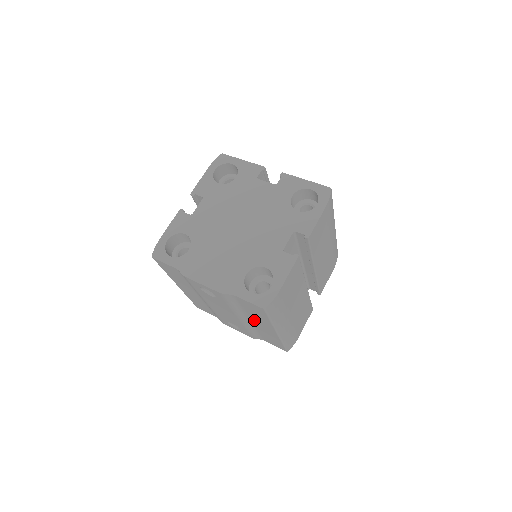
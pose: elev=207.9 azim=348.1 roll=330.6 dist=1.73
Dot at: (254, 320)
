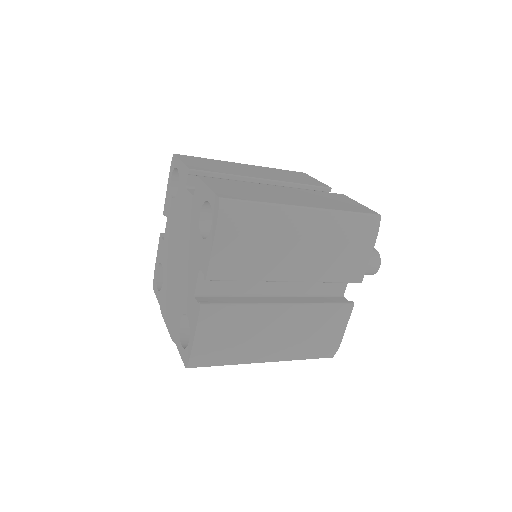
Dot at: occluded
